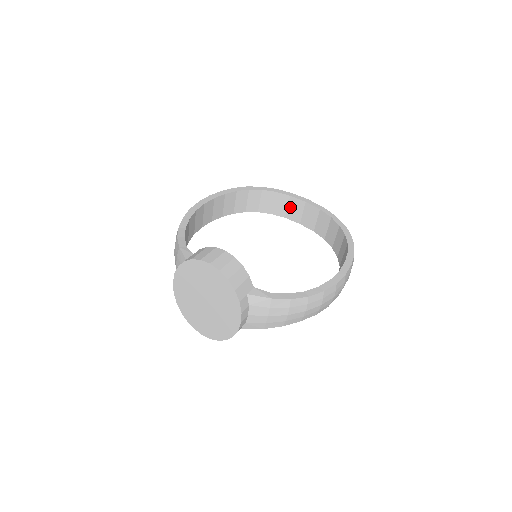
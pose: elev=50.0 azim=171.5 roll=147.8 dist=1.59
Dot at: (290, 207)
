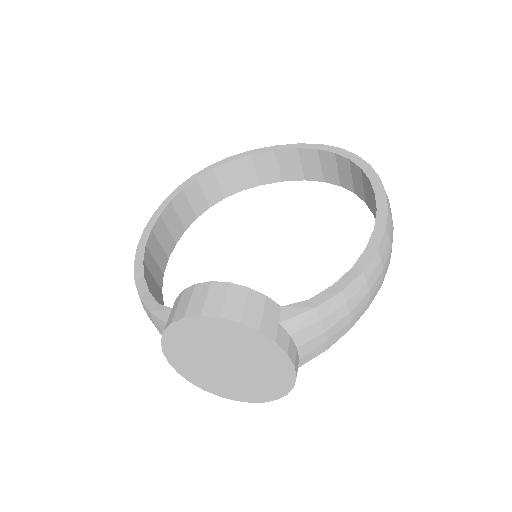
Dot at: (259, 169)
